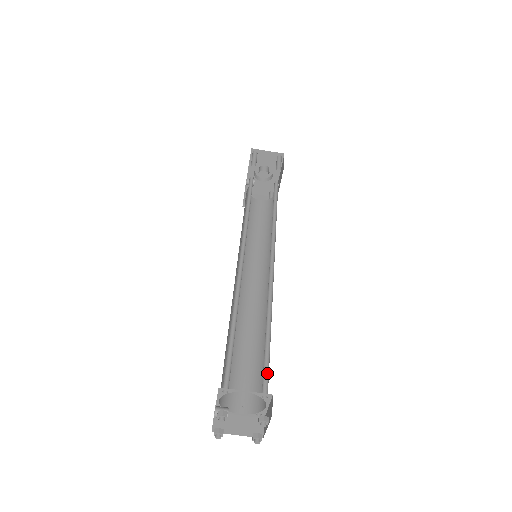
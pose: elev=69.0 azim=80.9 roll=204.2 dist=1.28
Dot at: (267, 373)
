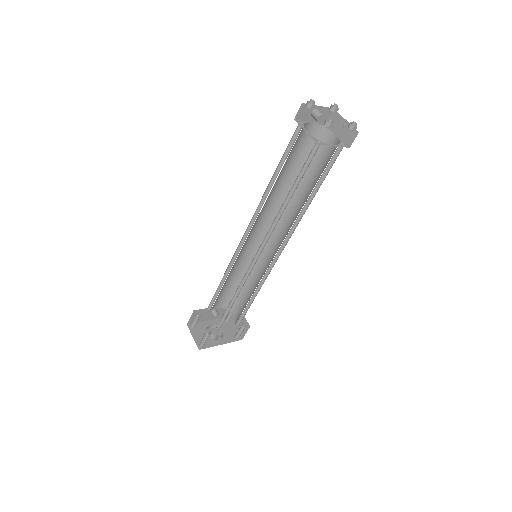
Dot at: (331, 164)
